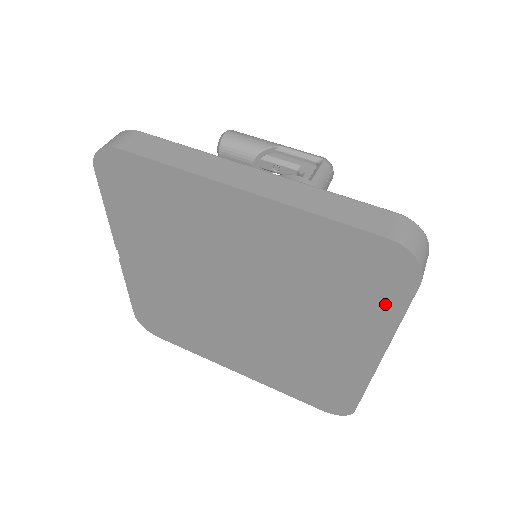
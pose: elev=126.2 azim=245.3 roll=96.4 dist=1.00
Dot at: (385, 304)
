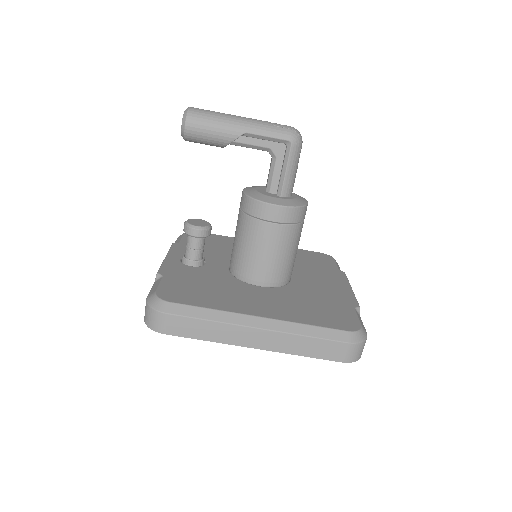
Dot at: occluded
